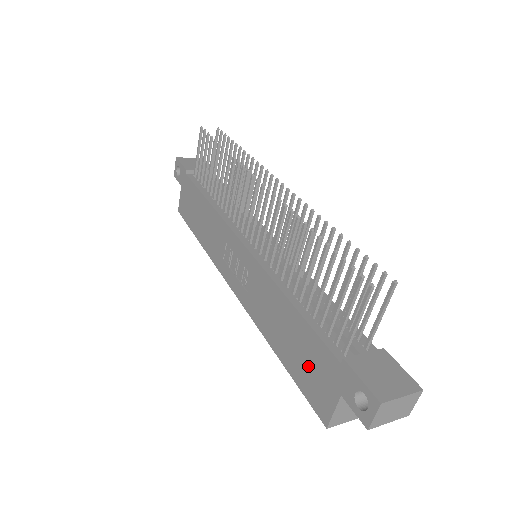
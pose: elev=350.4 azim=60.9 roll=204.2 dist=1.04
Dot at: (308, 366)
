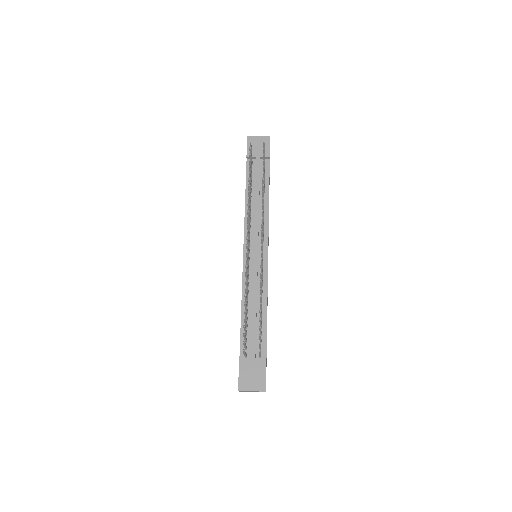
Dot at: occluded
